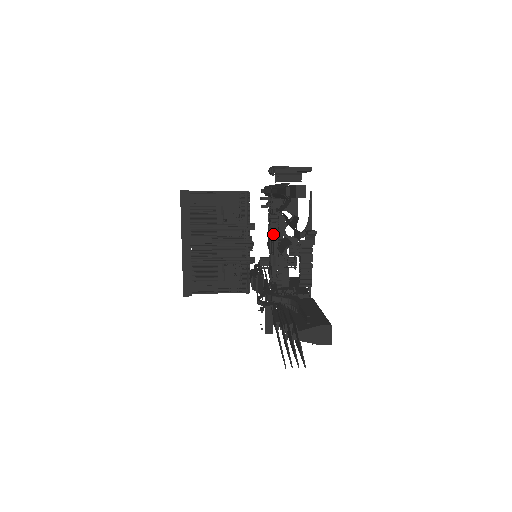
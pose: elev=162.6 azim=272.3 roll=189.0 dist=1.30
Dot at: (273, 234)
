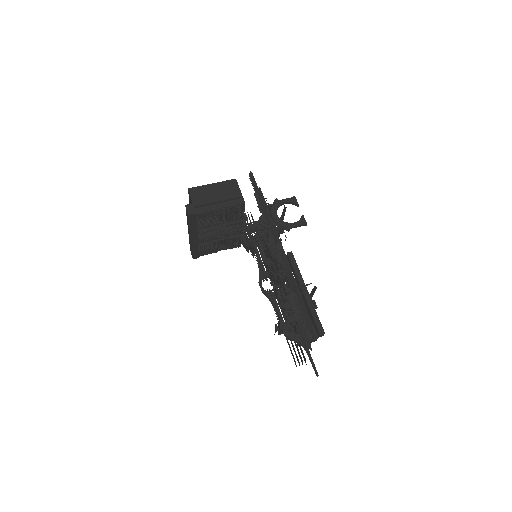
Dot at: (281, 283)
